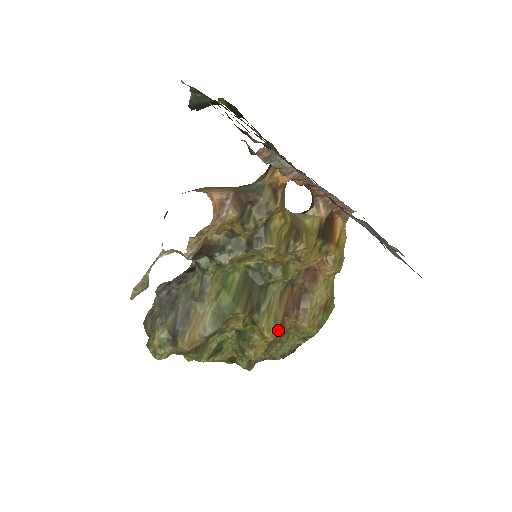
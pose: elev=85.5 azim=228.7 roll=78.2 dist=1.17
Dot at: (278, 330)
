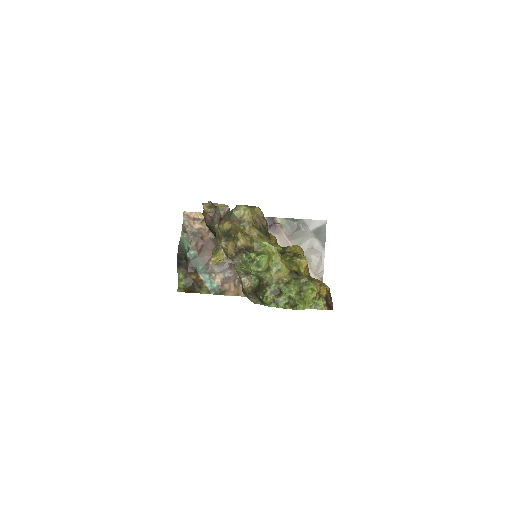
Dot at: occluded
